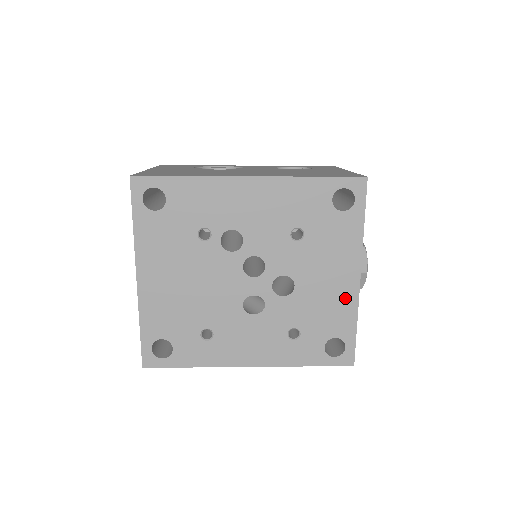
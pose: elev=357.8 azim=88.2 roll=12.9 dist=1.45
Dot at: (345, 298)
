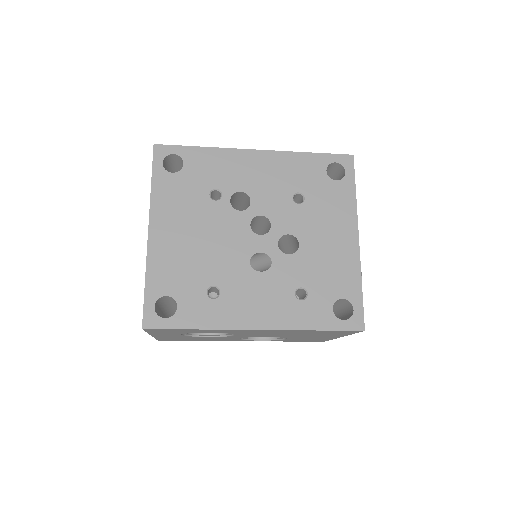
Dot at: (347, 258)
